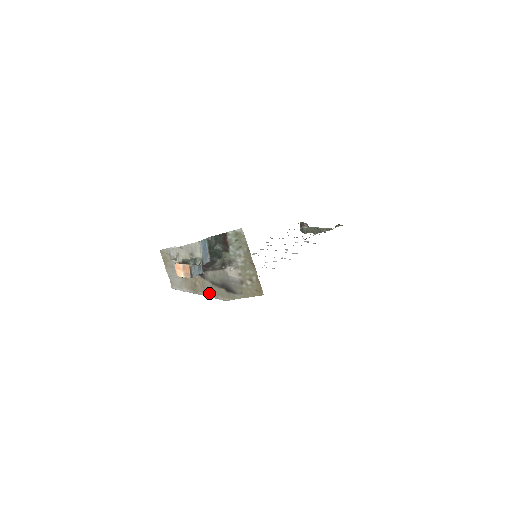
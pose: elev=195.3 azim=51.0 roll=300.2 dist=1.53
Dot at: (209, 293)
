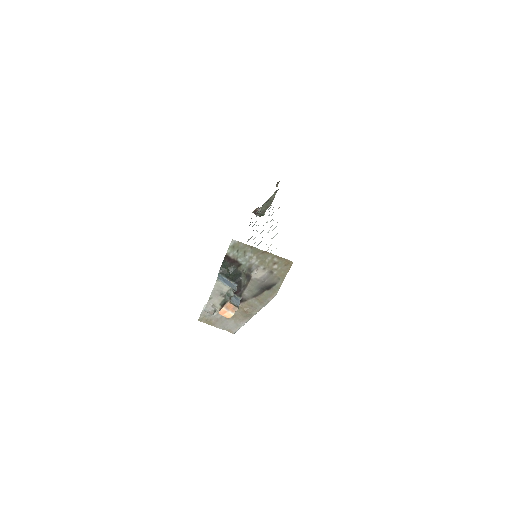
Dot at: (260, 306)
